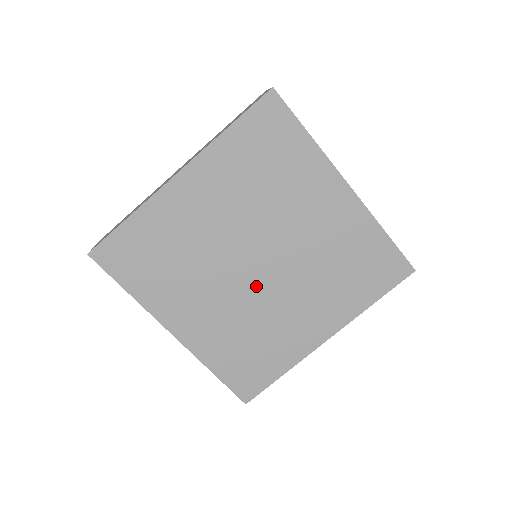
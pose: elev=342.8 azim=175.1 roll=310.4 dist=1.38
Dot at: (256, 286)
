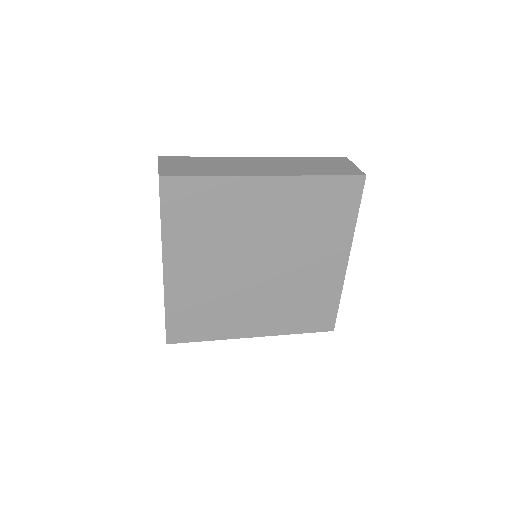
Dot at: (272, 276)
